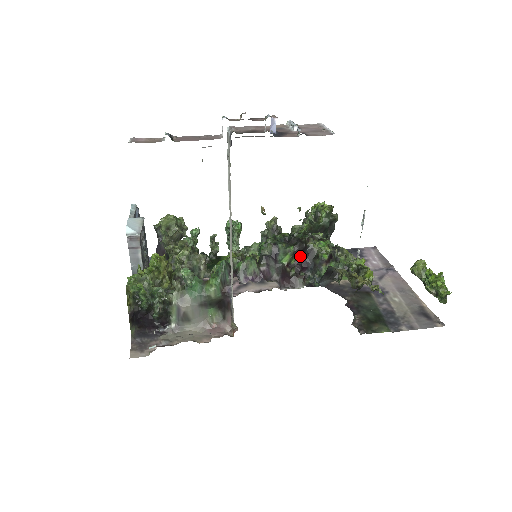
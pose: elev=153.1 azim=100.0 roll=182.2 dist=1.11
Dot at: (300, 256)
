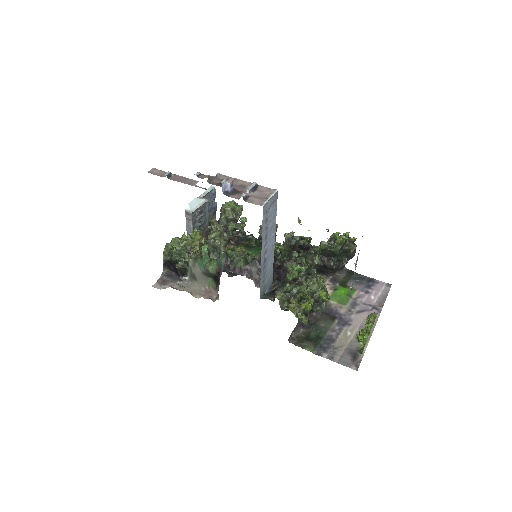
Dot at: (277, 270)
